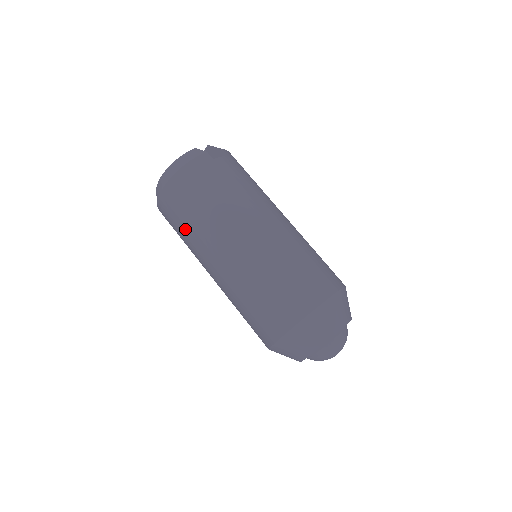
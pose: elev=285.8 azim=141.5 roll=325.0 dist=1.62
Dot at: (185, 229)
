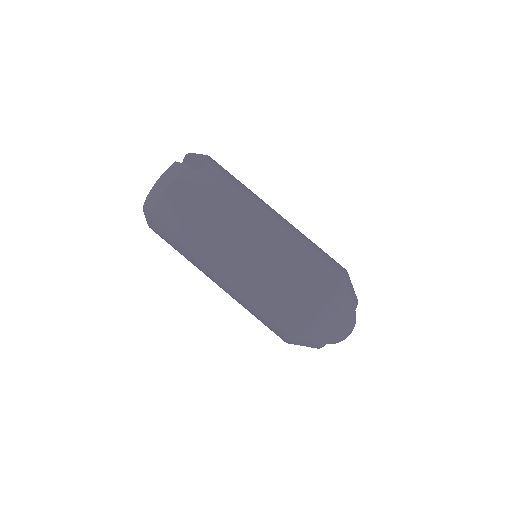
Dot at: (183, 247)
